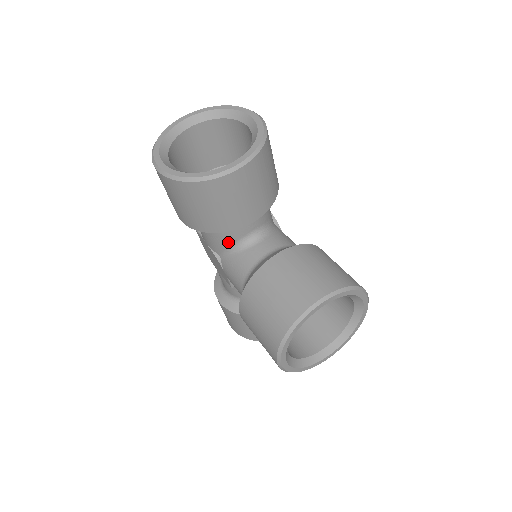
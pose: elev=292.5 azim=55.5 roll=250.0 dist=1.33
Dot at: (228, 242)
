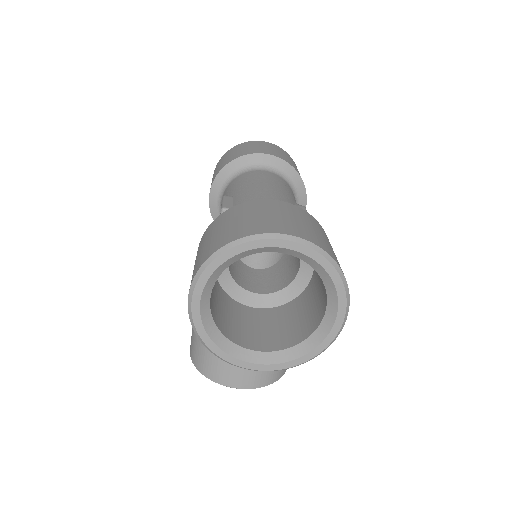
Dot at: occluded
